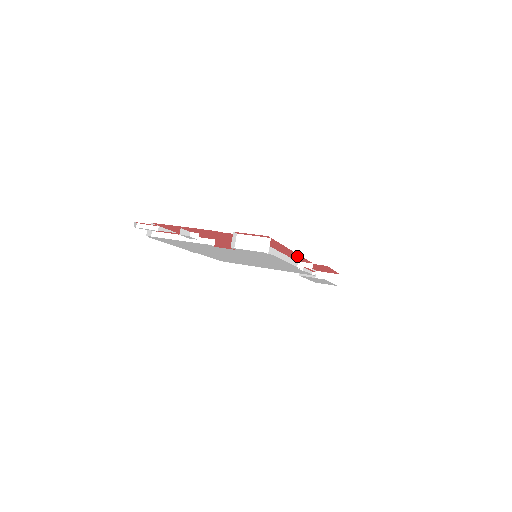
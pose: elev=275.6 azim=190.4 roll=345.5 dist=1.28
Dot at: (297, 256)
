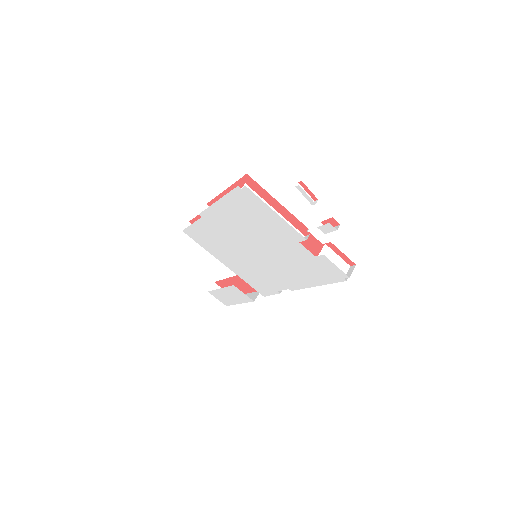
Dot at: occluded
